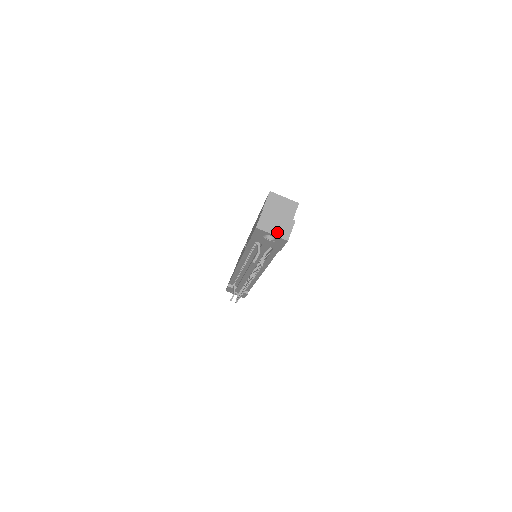
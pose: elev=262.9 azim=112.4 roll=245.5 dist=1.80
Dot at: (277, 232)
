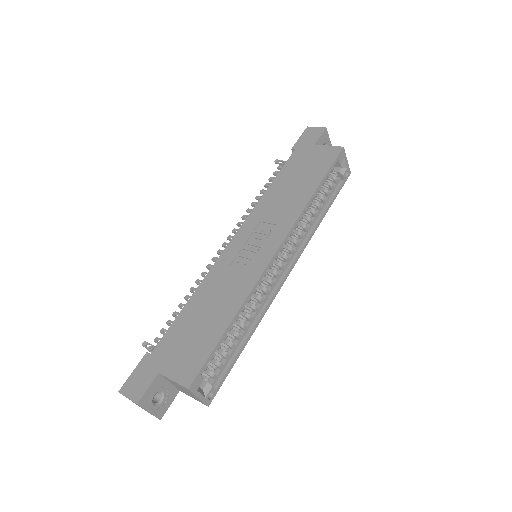
Dot at: occluded
